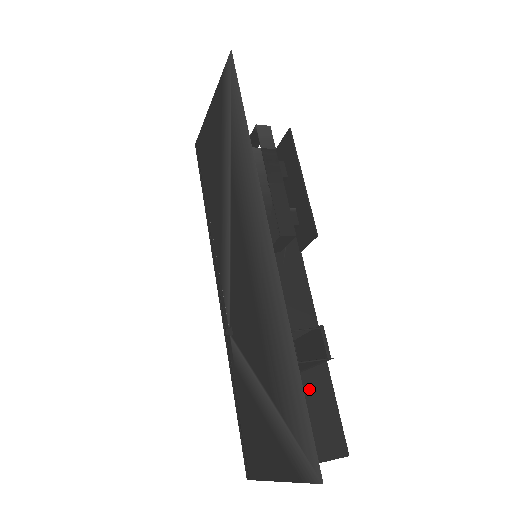
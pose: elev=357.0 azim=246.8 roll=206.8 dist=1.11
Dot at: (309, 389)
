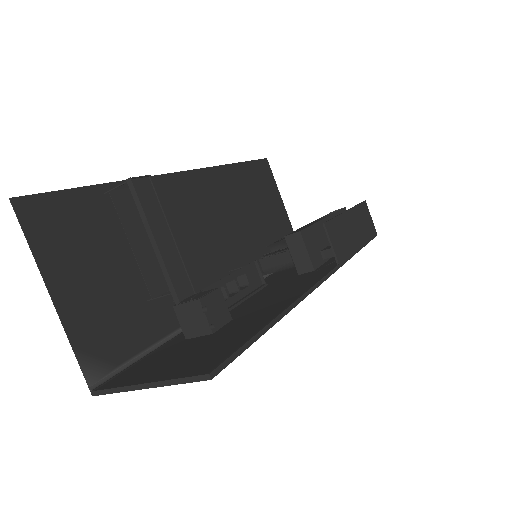
Dot at: (234, 332)
